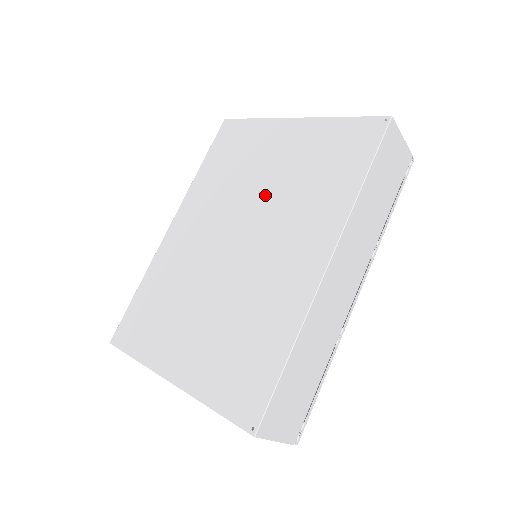
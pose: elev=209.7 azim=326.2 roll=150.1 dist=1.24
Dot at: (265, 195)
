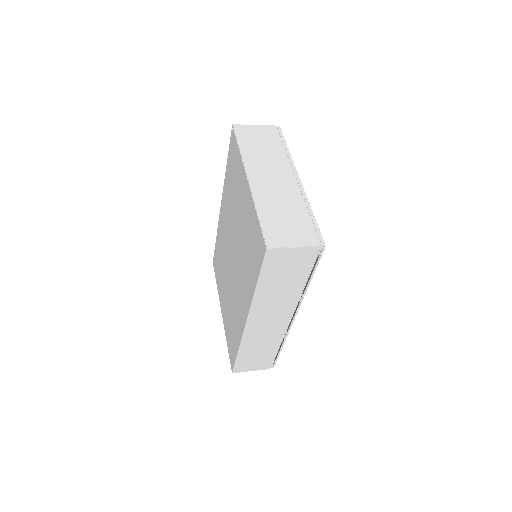
Dot at: (238, 237)
